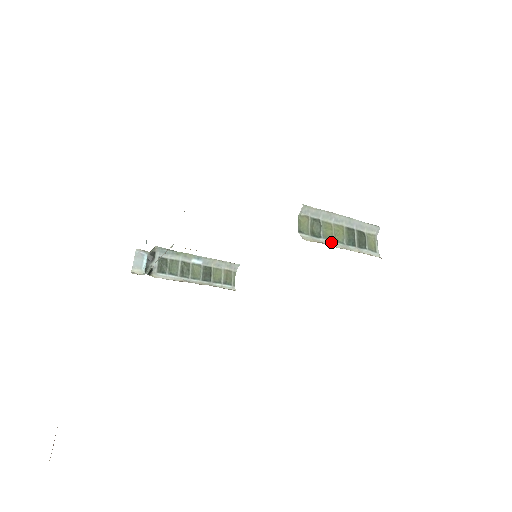
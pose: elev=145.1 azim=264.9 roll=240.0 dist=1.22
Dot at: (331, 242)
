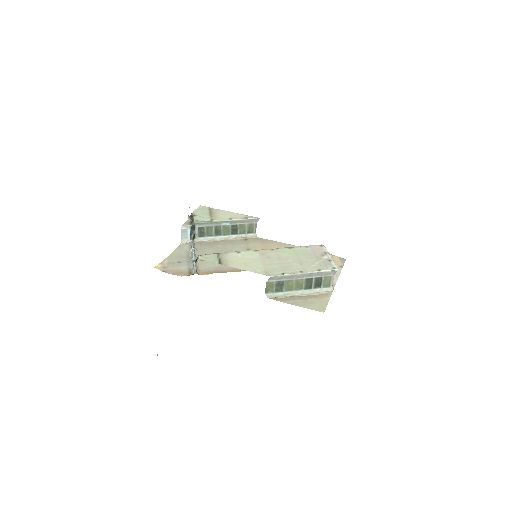
Dot at: (291, 292)
